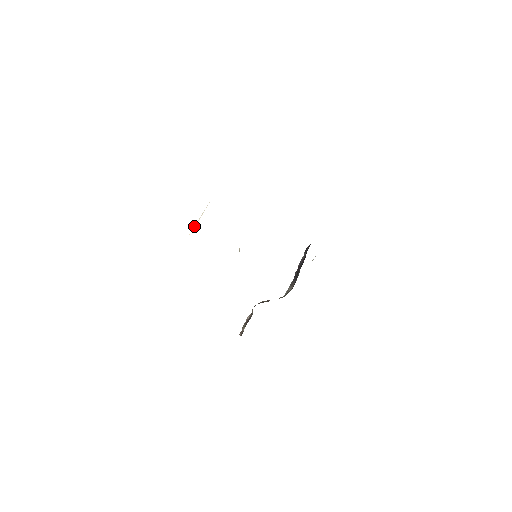
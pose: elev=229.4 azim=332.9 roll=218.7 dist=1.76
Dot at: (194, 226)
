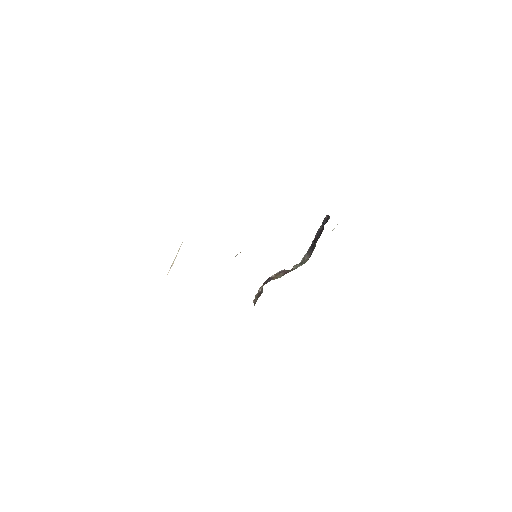
Dot at: (170, 267)
